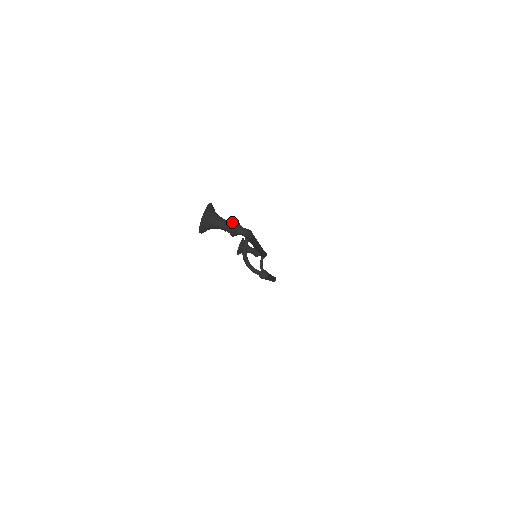
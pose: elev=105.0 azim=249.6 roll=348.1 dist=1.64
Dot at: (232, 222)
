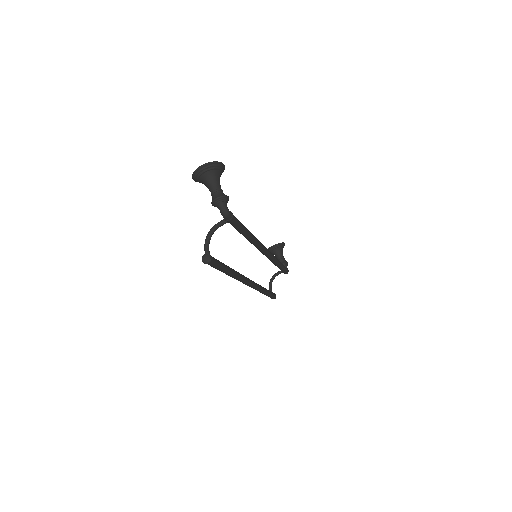
Dot at: (222, 193)
